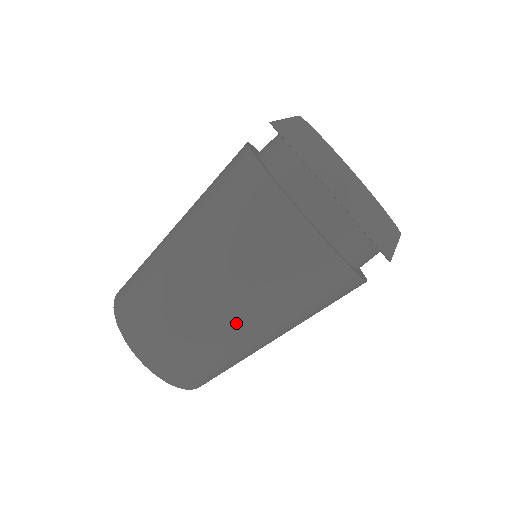
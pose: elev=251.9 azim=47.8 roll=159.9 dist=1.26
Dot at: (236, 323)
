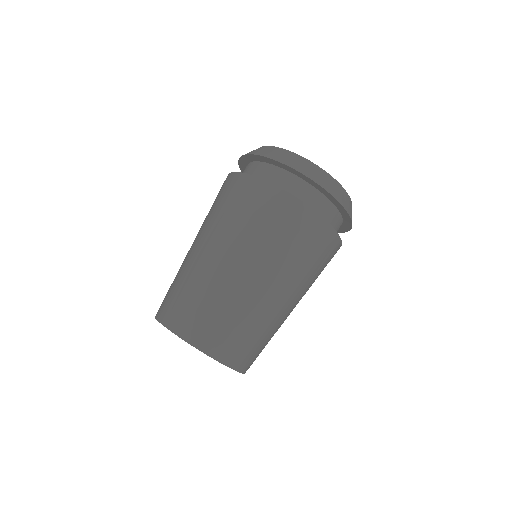
Dot at: (230, 267)
